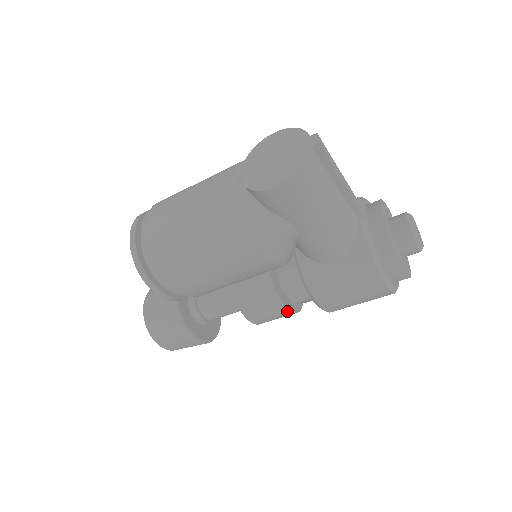
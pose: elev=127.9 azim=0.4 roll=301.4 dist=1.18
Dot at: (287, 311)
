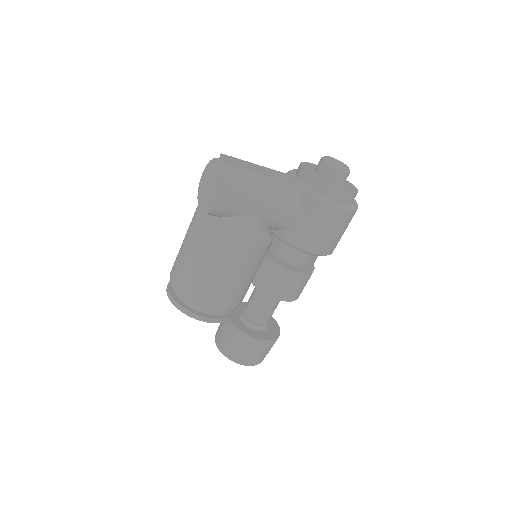
Dot at: (302, 275)
